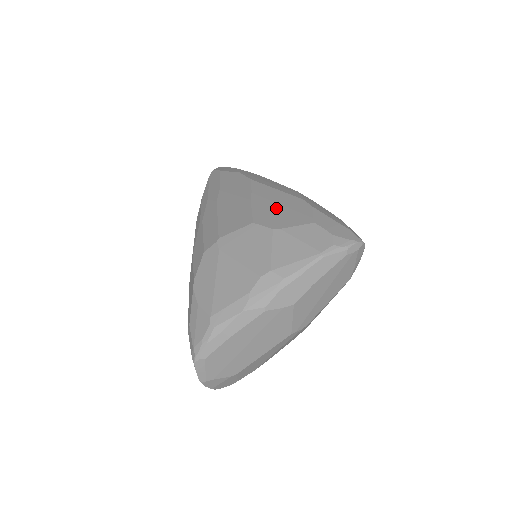
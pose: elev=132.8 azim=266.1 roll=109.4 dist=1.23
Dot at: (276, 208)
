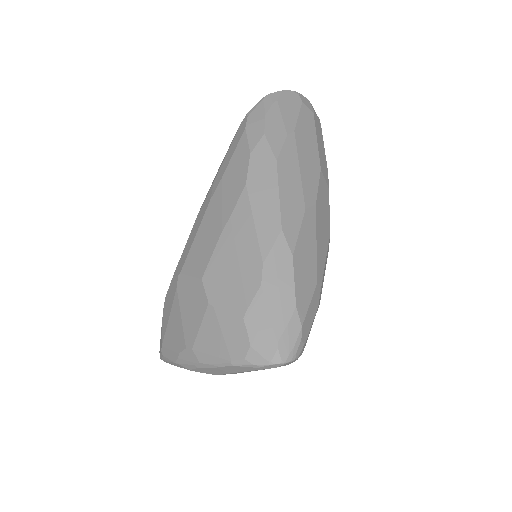
Dot at: (231, 266)
